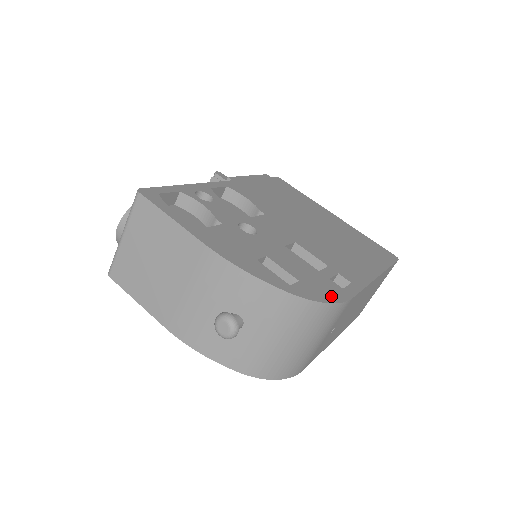
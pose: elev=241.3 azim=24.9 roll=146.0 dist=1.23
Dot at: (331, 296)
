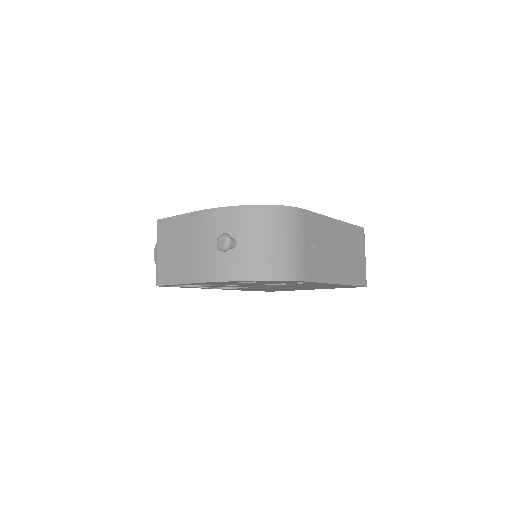
Dot at: occluded
